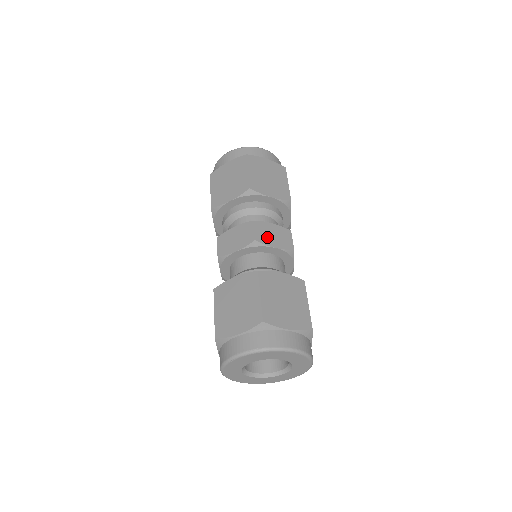
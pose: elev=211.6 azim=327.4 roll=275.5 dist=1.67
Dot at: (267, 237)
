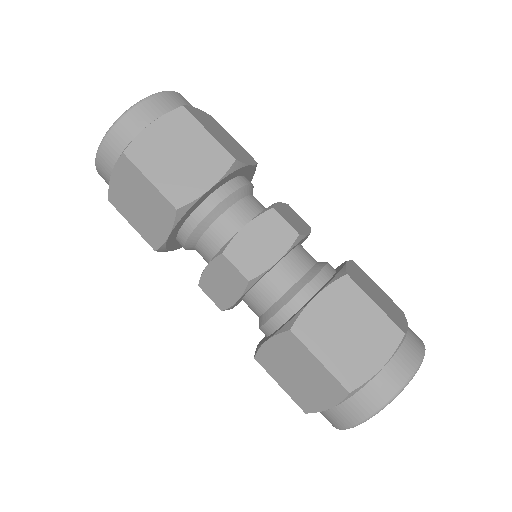
Dot at: (295, 224)
